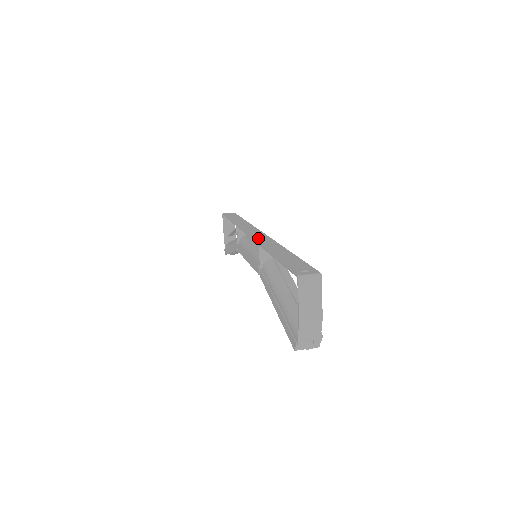
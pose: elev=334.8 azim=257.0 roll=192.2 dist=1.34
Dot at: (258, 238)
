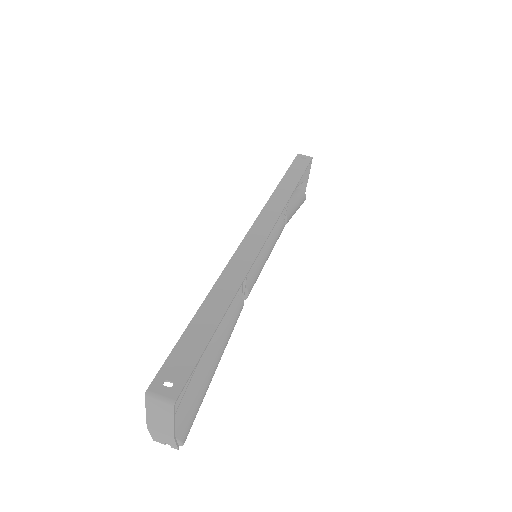
Dot at: (242, 251)
